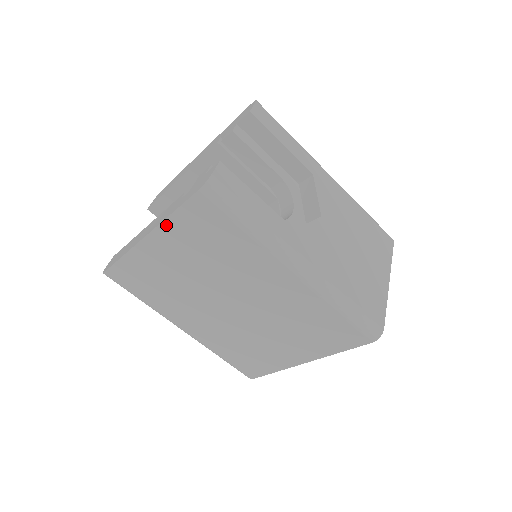
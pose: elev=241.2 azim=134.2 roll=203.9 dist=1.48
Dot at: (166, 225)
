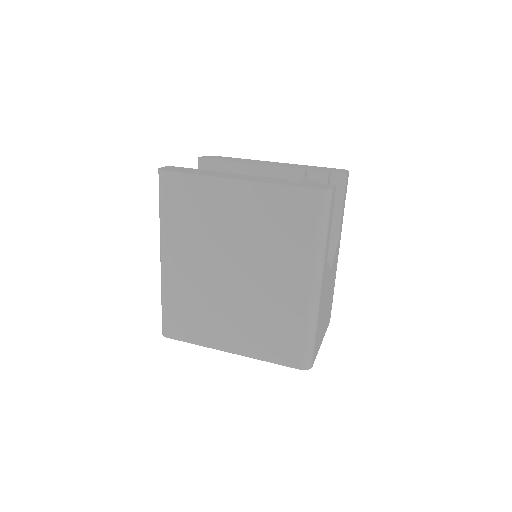
Dot at: (267, 187)
